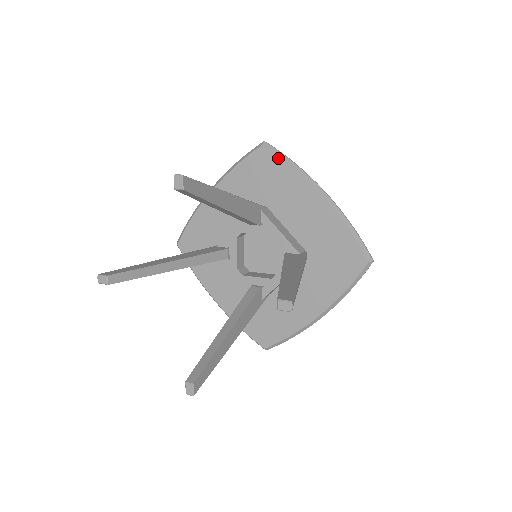
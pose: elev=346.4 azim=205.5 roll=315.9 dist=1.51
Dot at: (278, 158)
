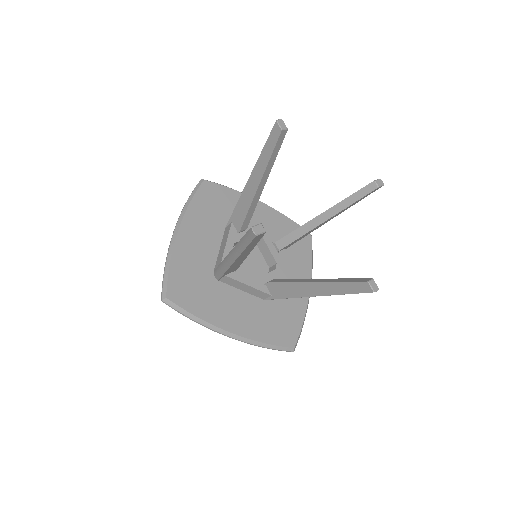
Dot at: (311, 249)
